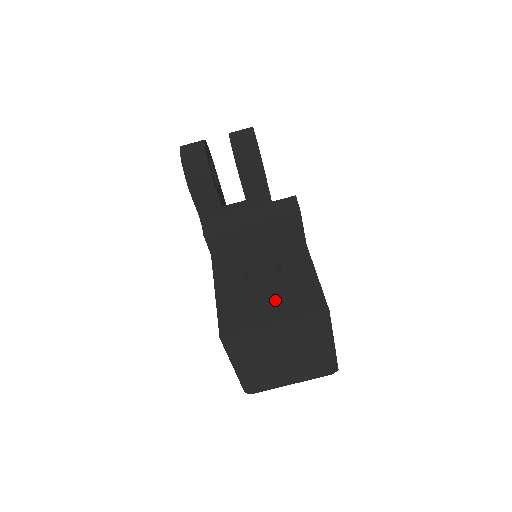
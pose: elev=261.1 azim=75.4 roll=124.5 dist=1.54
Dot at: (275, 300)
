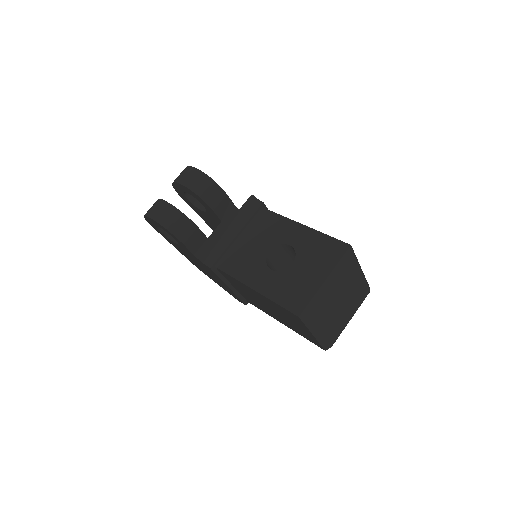
Dot at: (309, 267)
